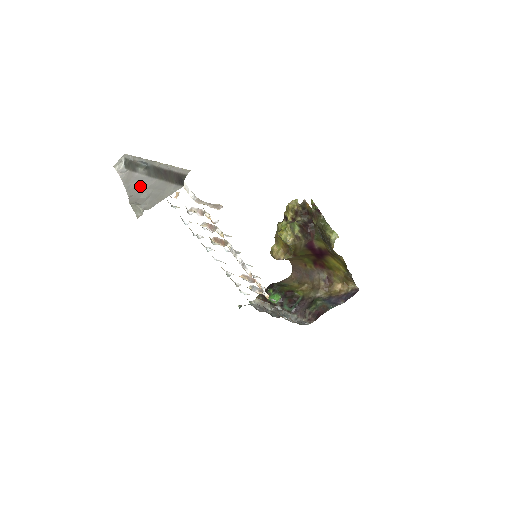
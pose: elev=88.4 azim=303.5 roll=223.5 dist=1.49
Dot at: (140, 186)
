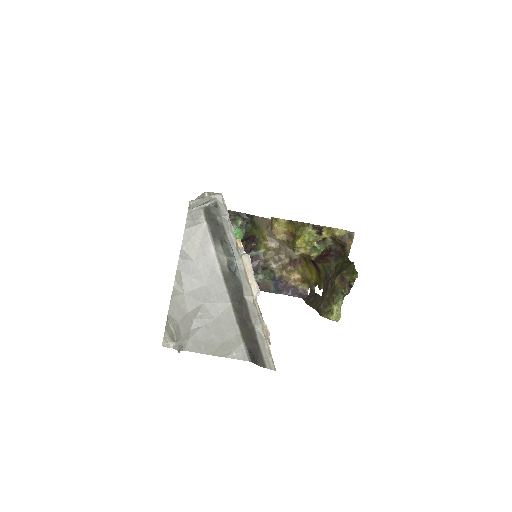
Dot at: (201, 288)
